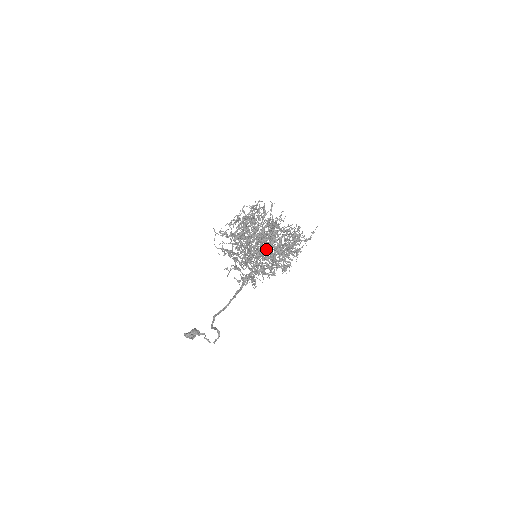
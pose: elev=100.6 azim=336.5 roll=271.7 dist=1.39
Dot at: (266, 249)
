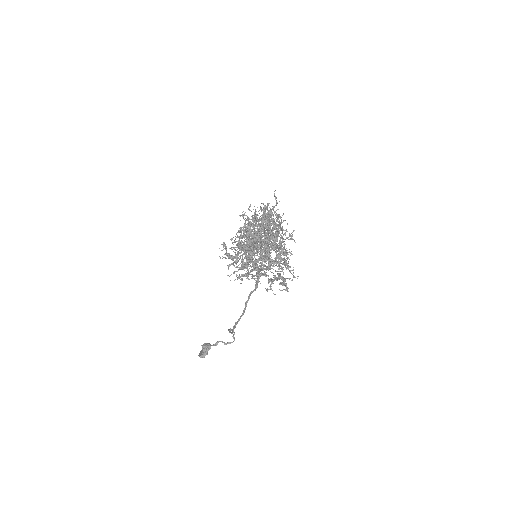
Dot at: (274, 246)
